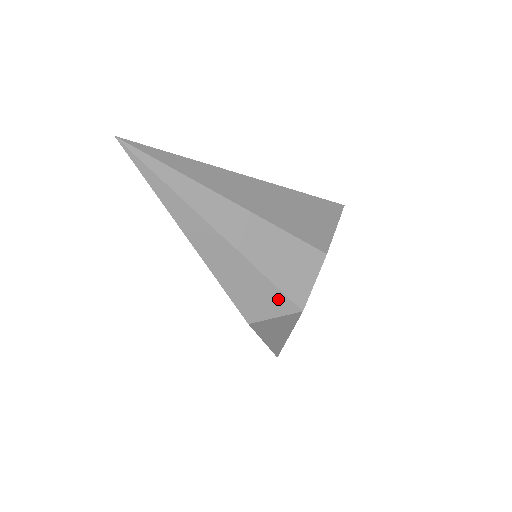
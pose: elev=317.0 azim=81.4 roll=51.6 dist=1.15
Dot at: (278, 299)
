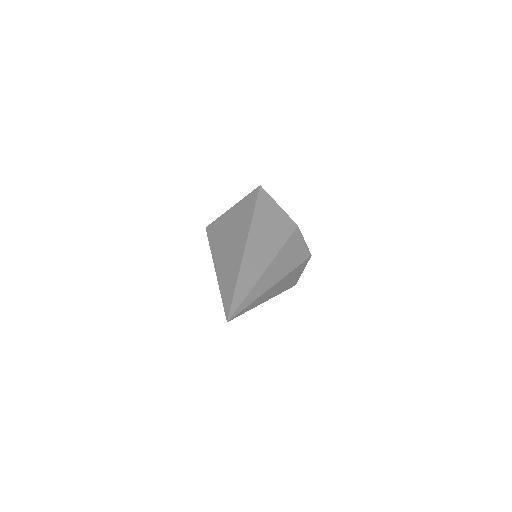
Dot at: (302, 266)
